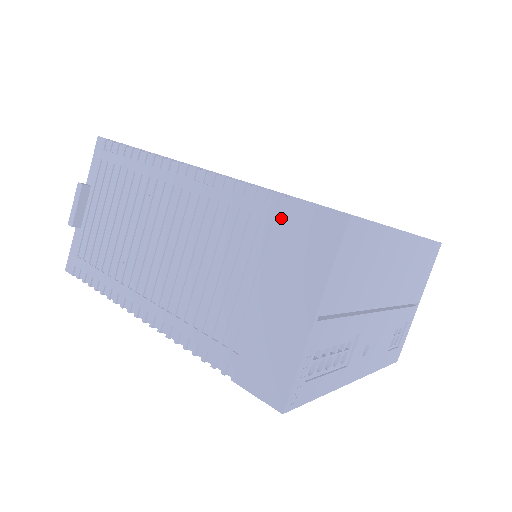
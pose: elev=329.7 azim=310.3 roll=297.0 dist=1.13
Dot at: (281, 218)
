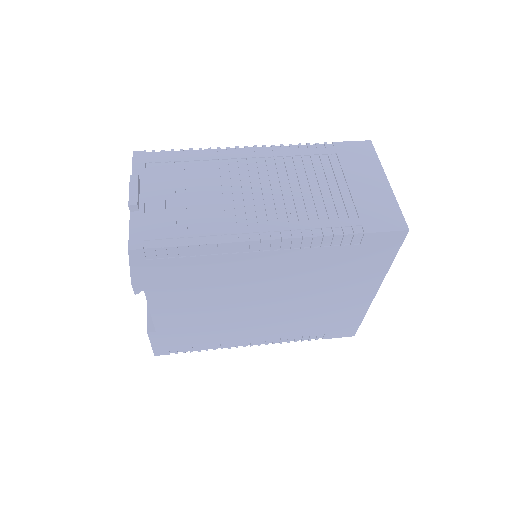
Dot at: (335, 151)
